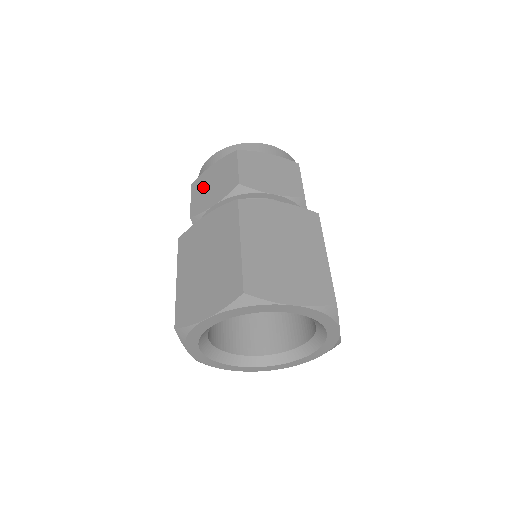
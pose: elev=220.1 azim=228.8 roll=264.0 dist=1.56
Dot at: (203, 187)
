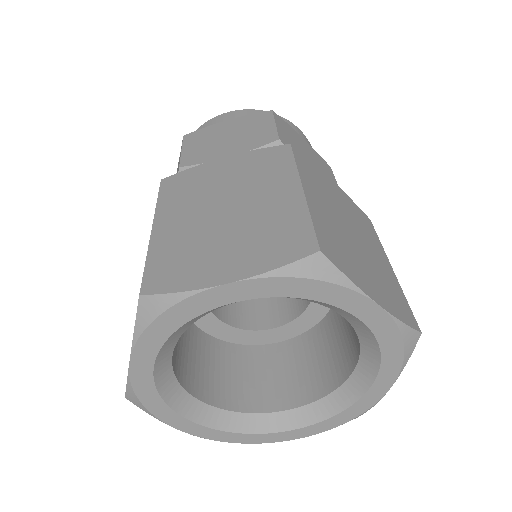
Dot at: (208, 139)
